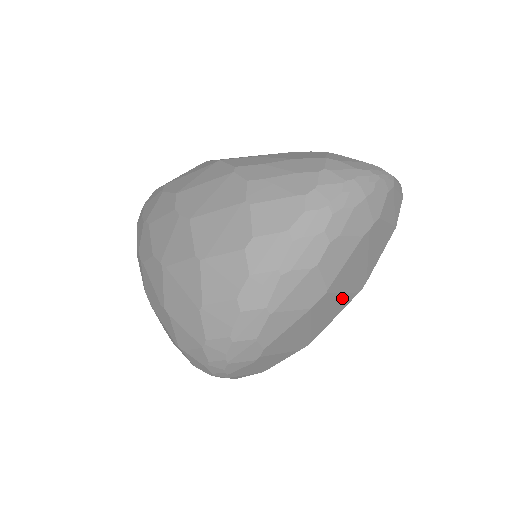
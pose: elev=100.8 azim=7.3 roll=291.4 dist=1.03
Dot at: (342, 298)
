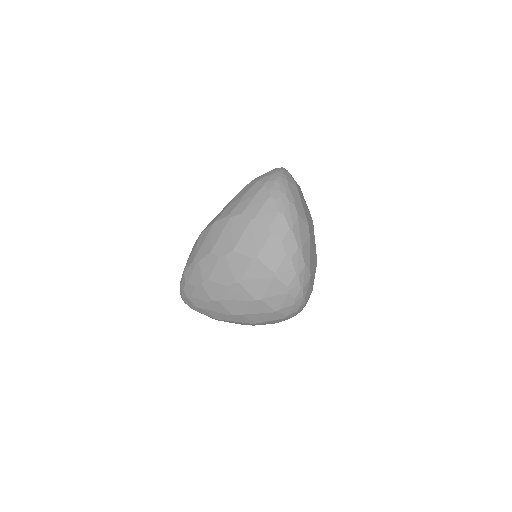
Dot at: (312, 227)
